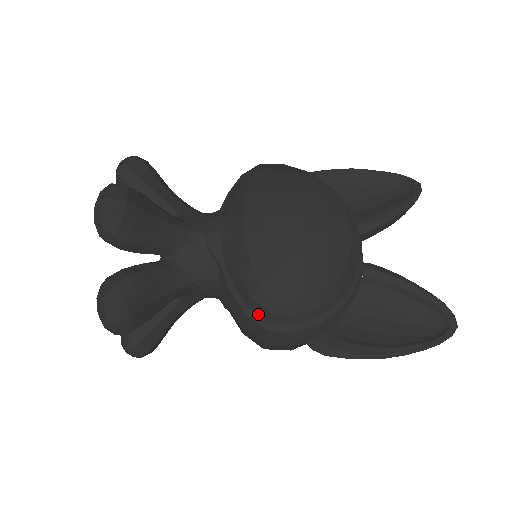
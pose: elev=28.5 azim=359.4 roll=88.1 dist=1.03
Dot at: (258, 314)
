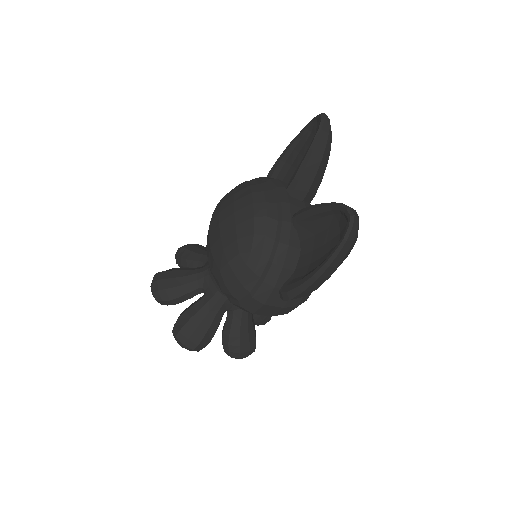
Dot at: (233, 299)
